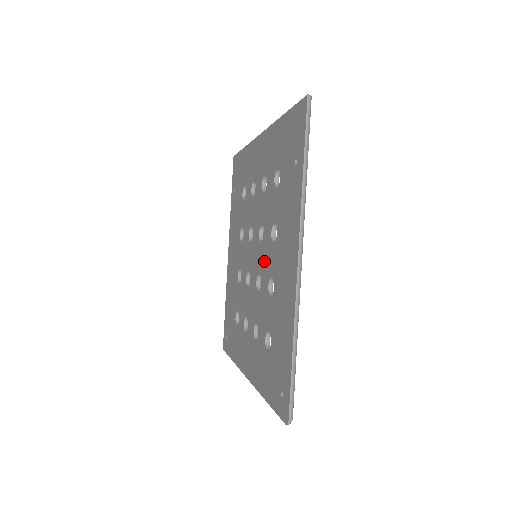
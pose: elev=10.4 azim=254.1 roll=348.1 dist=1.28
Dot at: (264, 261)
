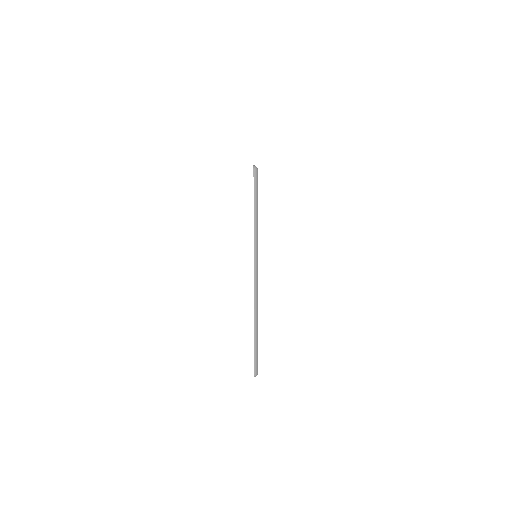
Dot at: occluded
